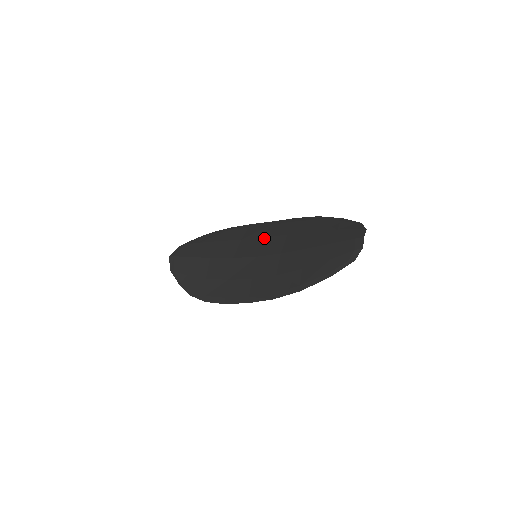
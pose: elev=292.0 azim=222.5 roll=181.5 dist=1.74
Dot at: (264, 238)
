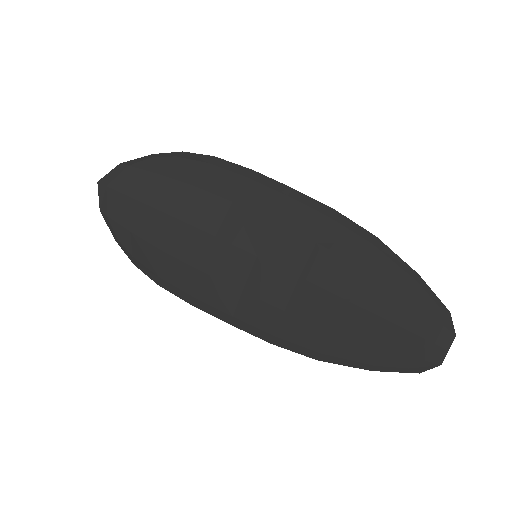
Dot at: (274, 223)
